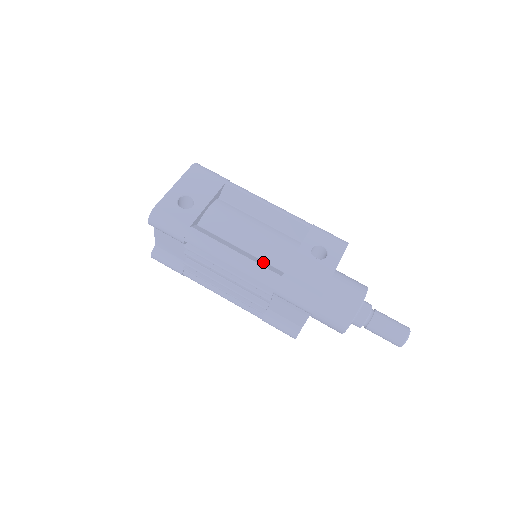
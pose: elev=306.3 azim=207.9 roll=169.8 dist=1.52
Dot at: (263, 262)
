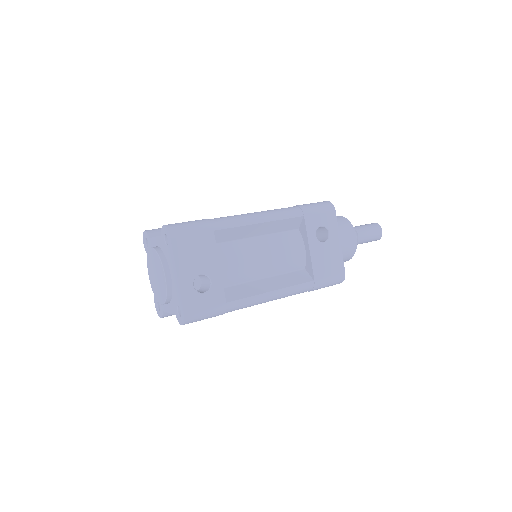
Dot at: (288, 276)
